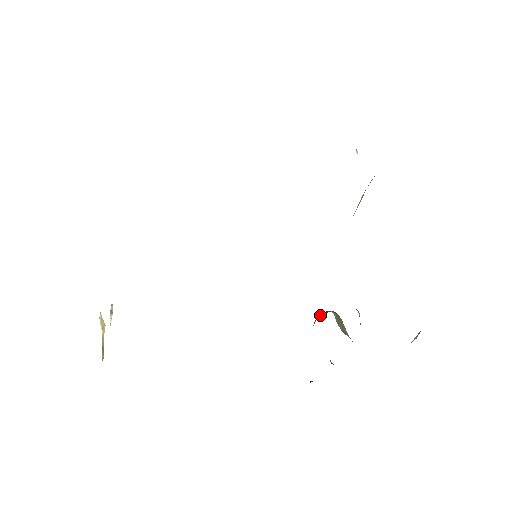
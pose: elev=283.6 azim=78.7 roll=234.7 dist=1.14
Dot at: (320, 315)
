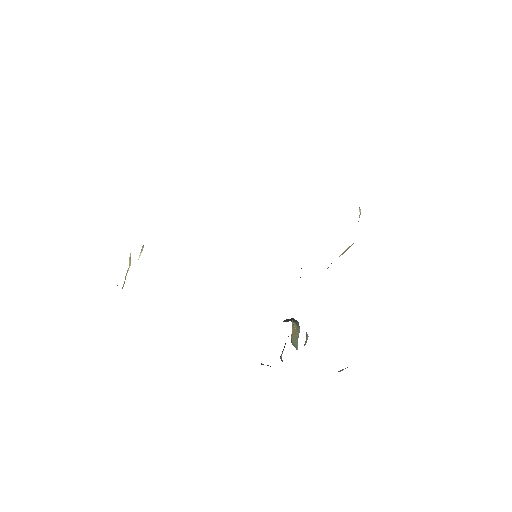
Dot at: (286, 320)
